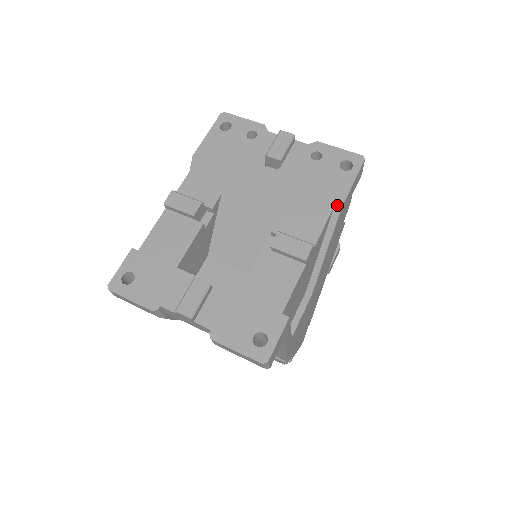
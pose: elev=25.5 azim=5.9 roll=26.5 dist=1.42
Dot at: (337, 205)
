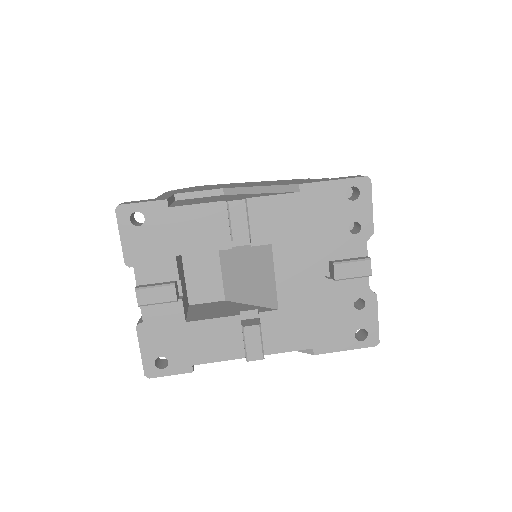
Dot at: (316, 350)
